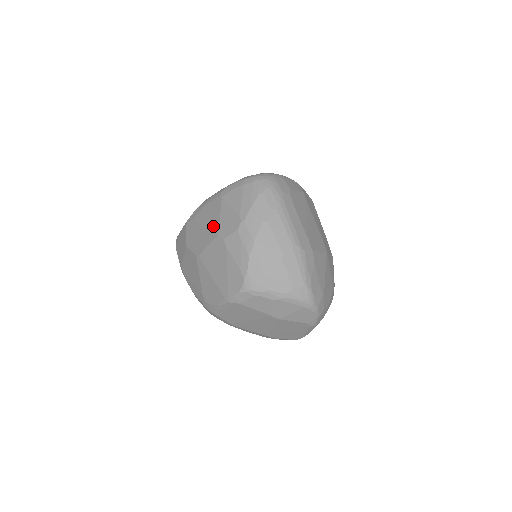
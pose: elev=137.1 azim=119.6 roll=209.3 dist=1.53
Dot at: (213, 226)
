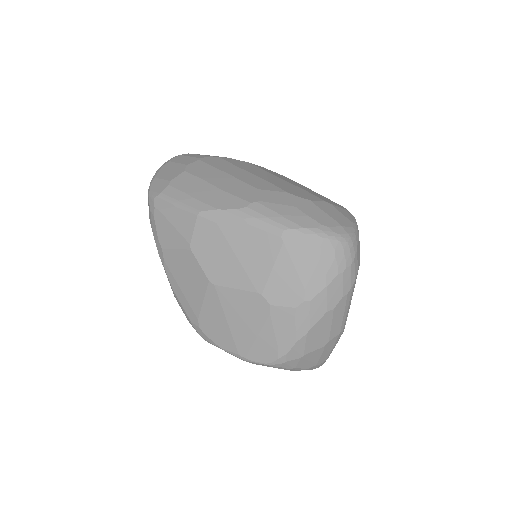
Dot at: (256, 272)
